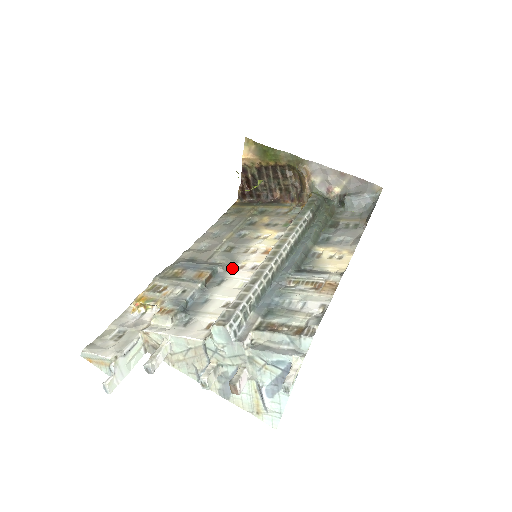
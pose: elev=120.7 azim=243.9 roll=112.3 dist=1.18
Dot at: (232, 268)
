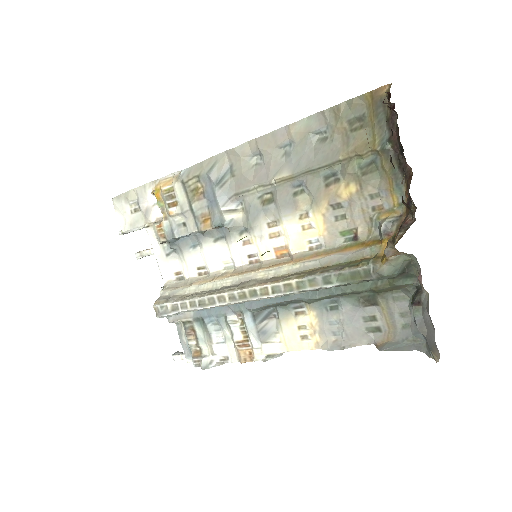
Dot at: (239, 235)
